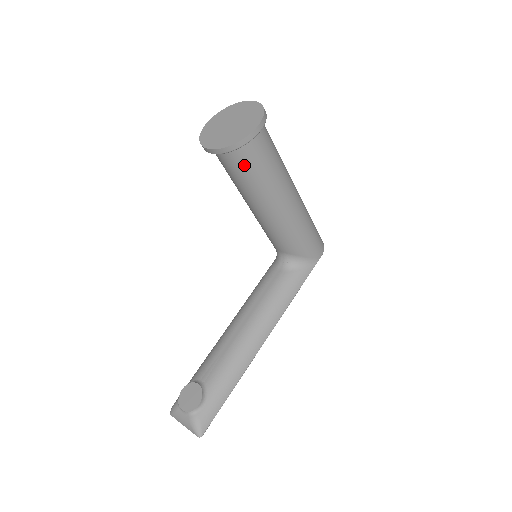
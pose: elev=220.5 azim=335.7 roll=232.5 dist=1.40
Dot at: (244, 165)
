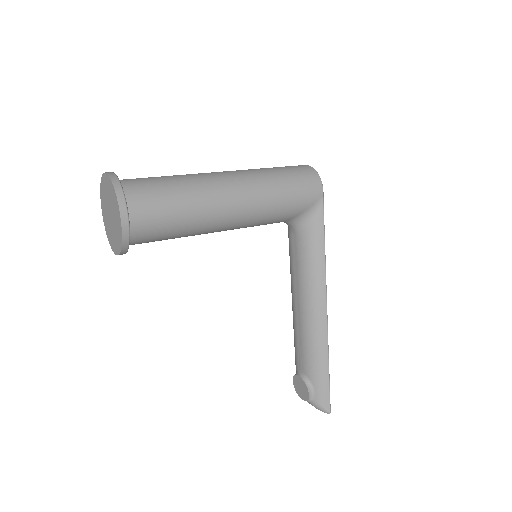
Dot at: (154, 237)
